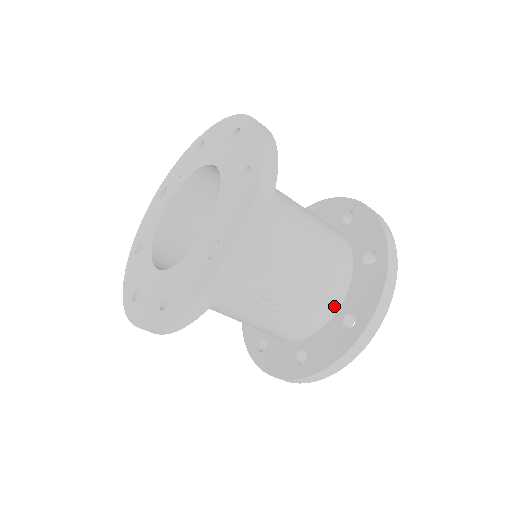
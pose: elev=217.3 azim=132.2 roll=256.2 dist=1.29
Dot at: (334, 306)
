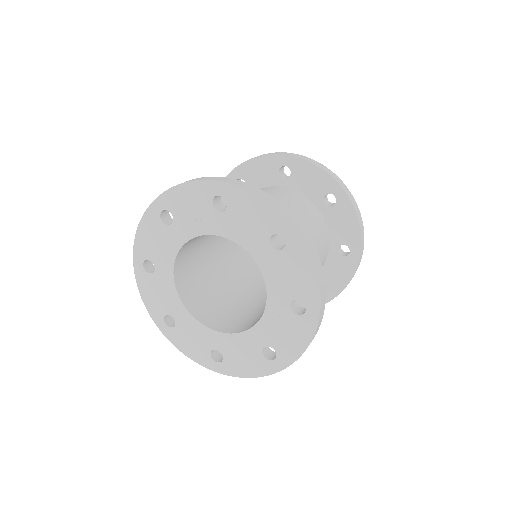
Dot at: (327, 248)
